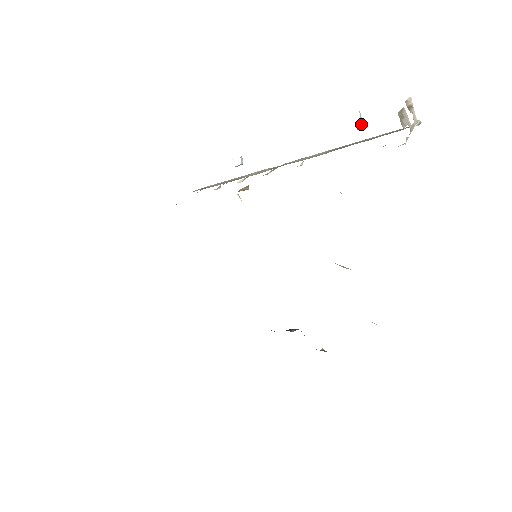
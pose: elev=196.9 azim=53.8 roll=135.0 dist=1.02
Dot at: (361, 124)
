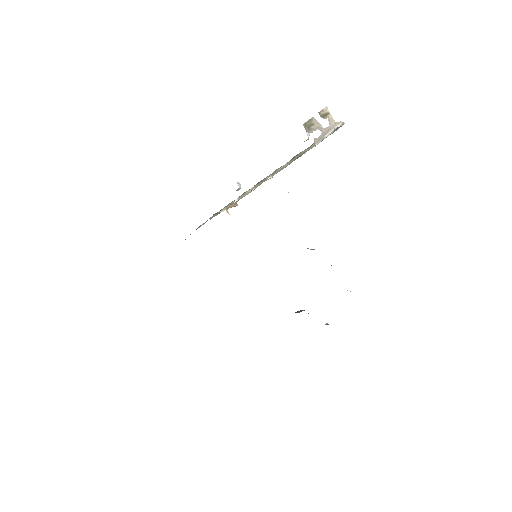
Dot at: (308, 135)
